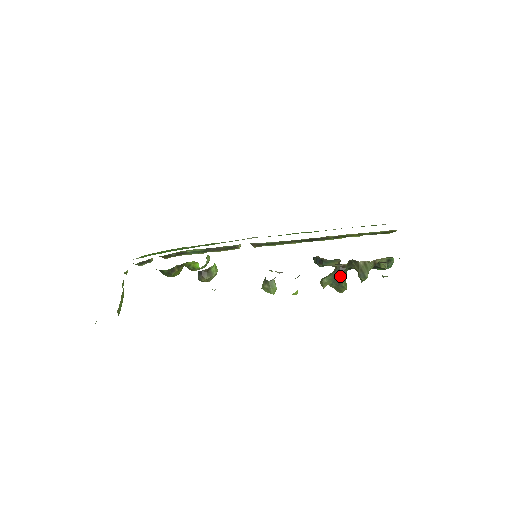
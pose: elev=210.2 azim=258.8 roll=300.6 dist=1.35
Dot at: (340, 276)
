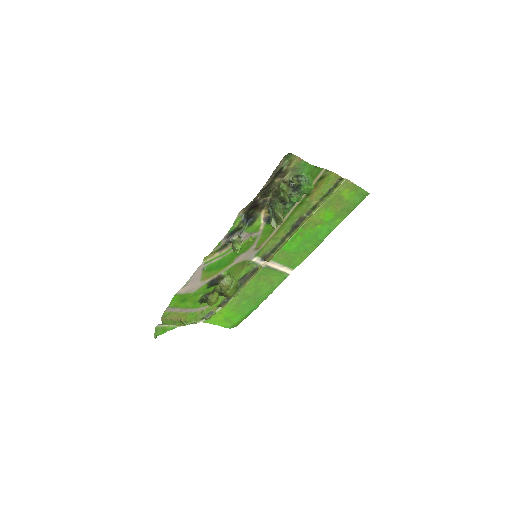
Dot at: (272, 208)
